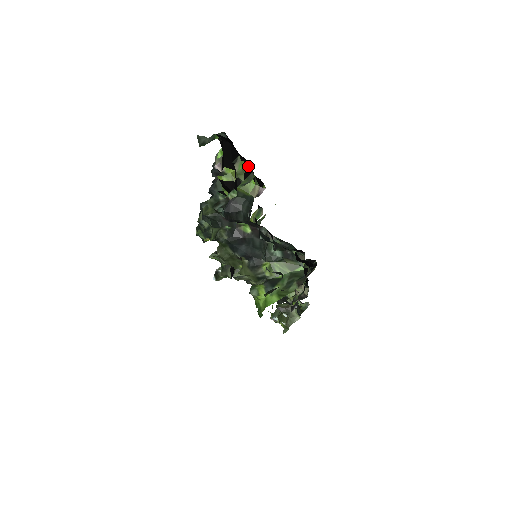
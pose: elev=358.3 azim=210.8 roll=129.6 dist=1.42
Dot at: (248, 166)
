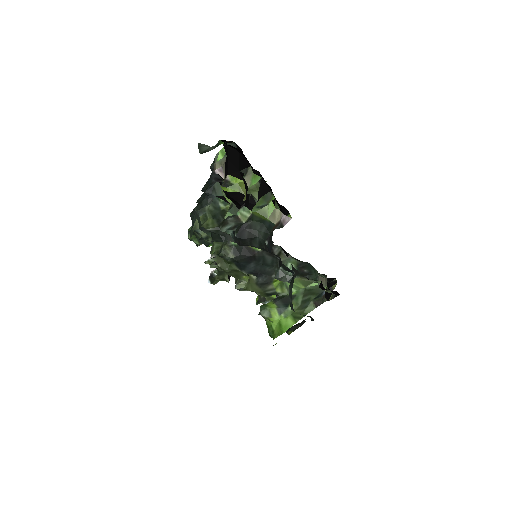
Dot at: (264, 182)
